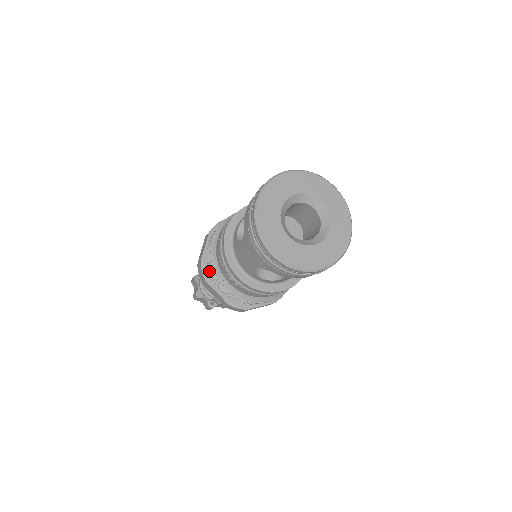
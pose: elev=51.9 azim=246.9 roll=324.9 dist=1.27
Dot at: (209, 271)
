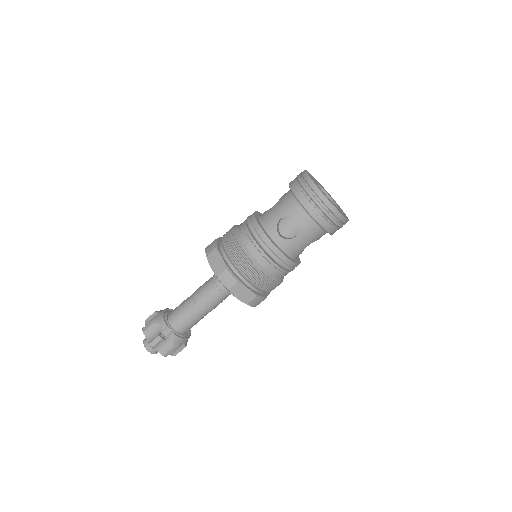
Dot at: (223, 241)
